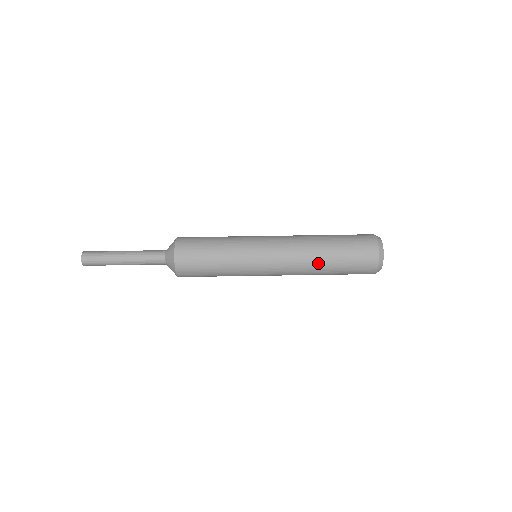
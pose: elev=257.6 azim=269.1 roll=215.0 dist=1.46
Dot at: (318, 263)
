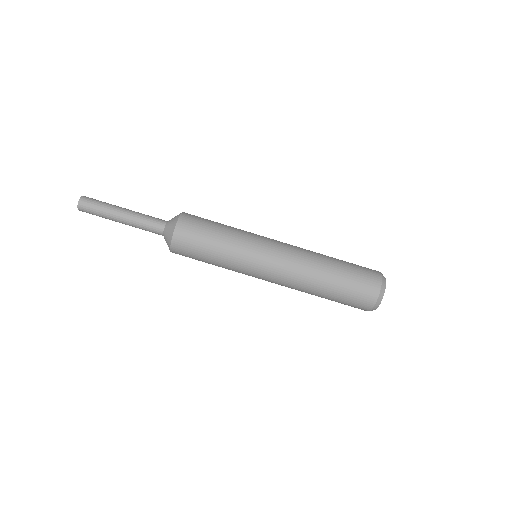
Dot at: (312, 292)
